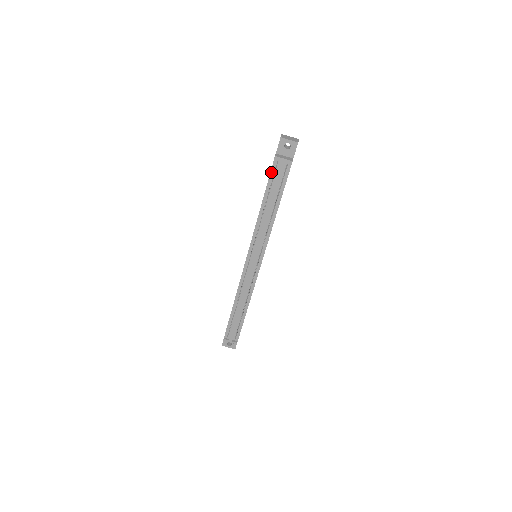
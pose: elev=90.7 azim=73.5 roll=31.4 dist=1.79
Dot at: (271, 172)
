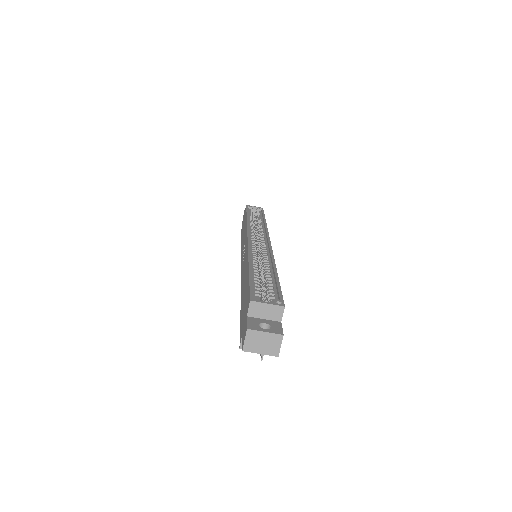
Dot at: occluded
